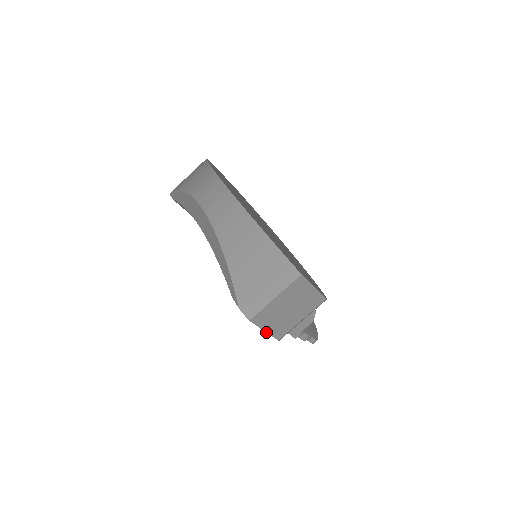
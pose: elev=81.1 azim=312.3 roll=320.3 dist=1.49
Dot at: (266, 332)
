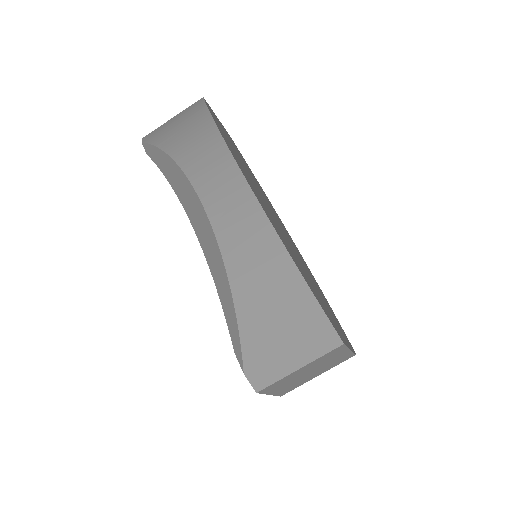
Dot at: occluded
